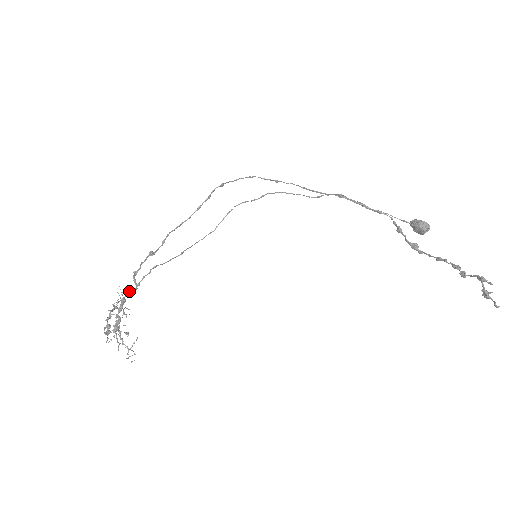
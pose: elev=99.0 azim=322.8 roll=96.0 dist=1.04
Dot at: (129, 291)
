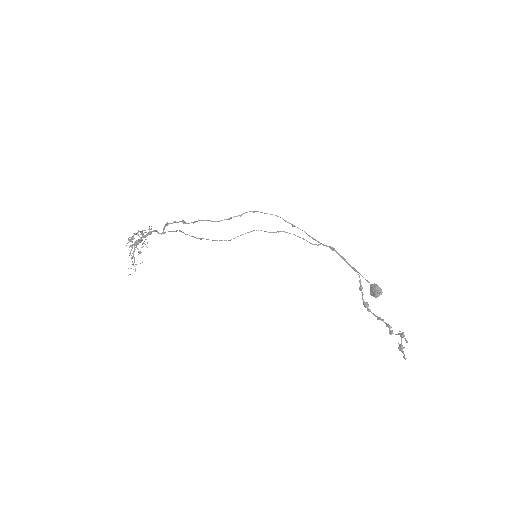
Dot at: (157, 231)
